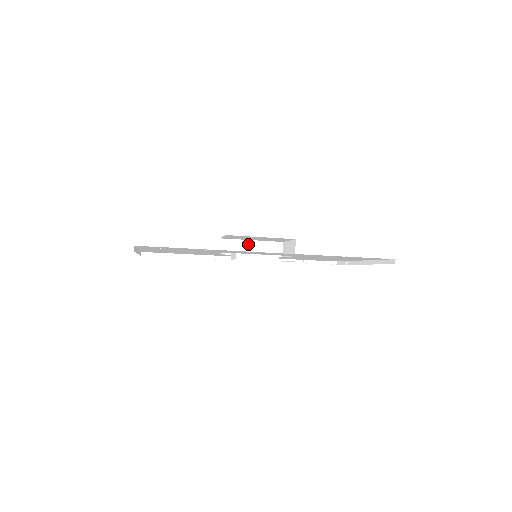
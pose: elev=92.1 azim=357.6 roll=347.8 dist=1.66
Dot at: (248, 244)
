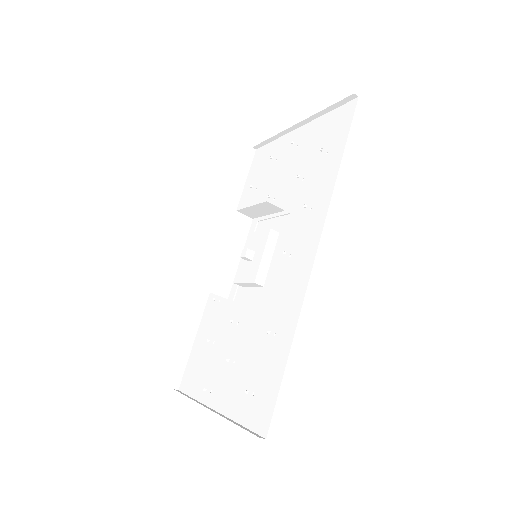
Dot at: (226, 257)
